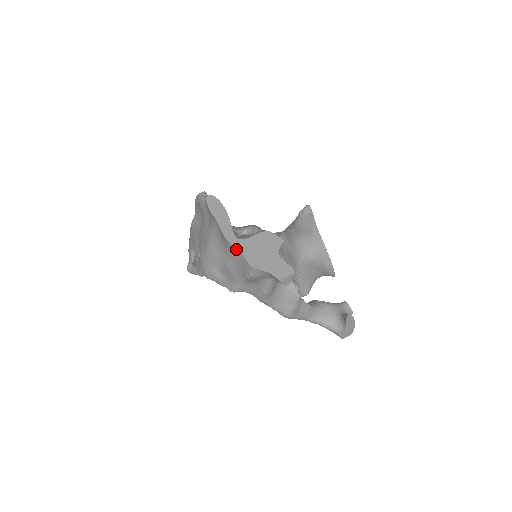
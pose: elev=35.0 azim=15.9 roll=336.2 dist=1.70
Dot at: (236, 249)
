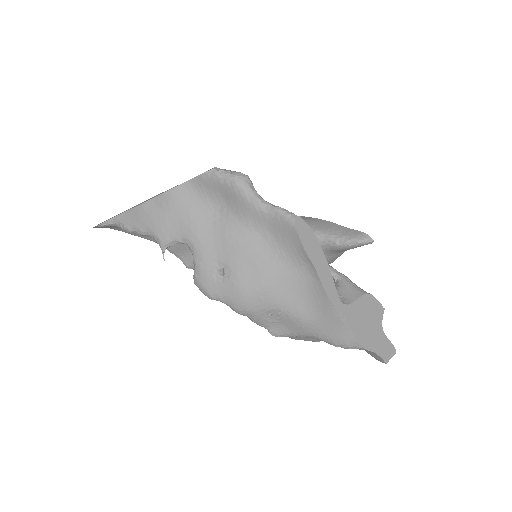
Dot at: (342, 319)
